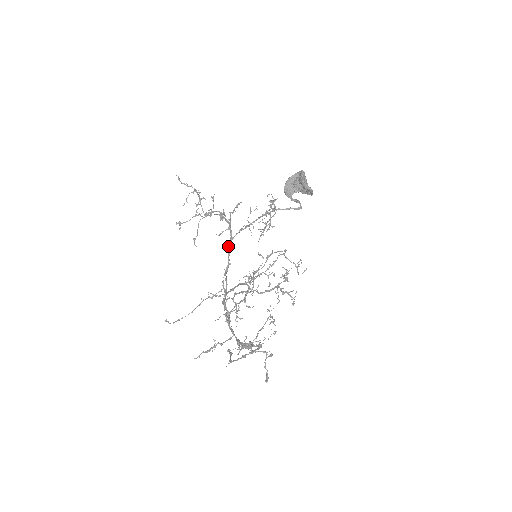
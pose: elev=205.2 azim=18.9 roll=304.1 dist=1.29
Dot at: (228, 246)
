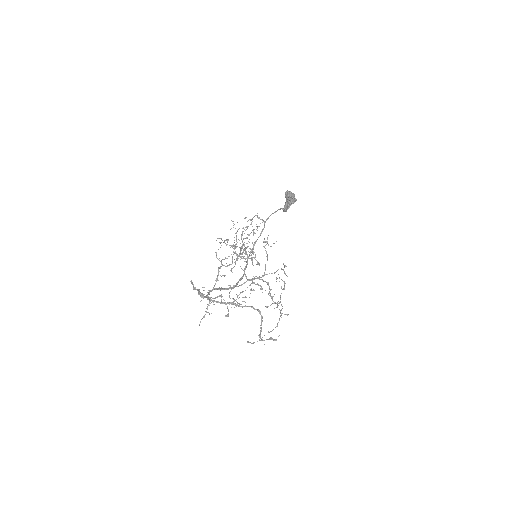
Dot at: (246, 262)
